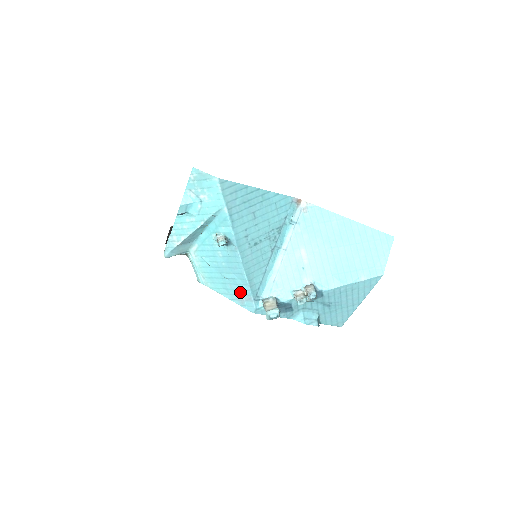
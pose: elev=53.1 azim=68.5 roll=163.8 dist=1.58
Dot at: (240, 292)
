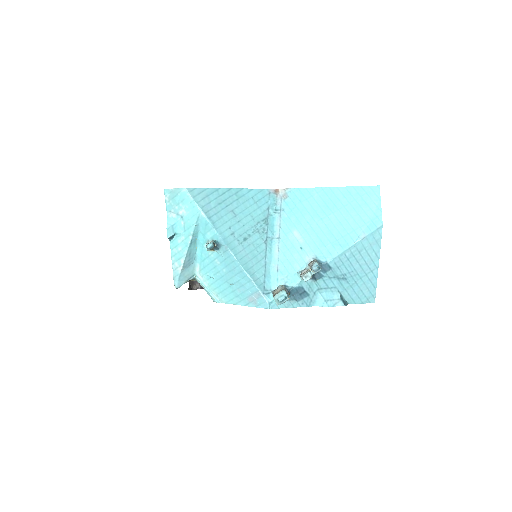
Dot at: (249, 292)
